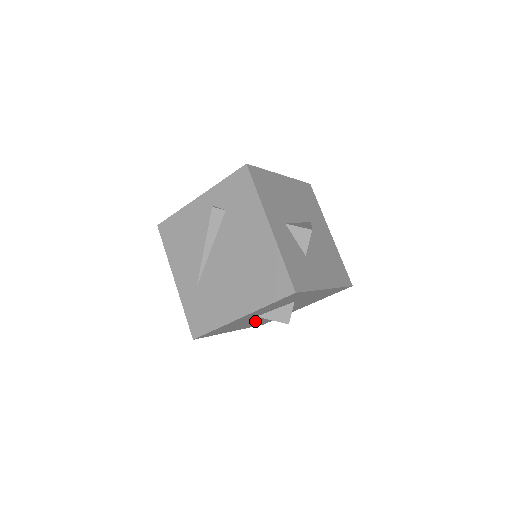
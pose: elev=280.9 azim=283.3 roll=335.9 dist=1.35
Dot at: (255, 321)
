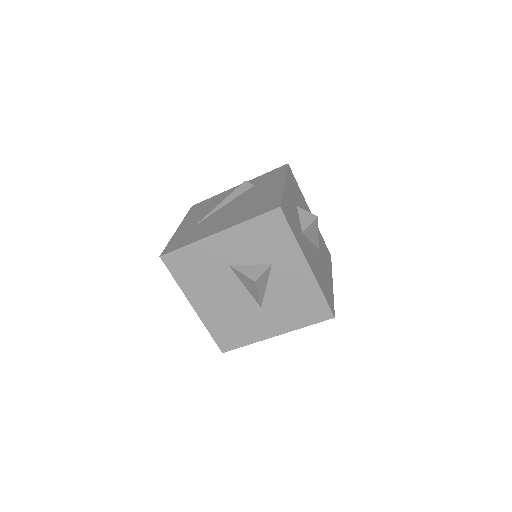
Dot at: (222, 300)
